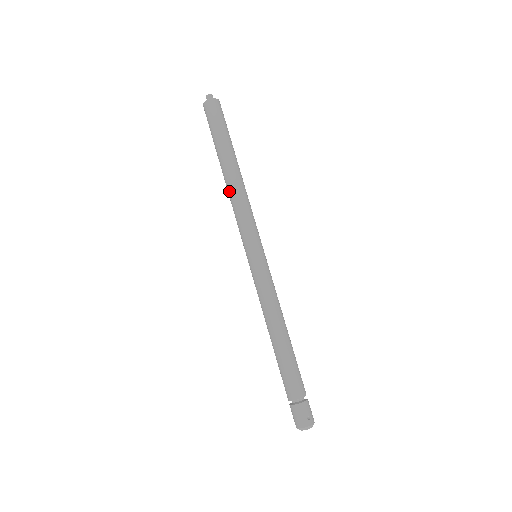
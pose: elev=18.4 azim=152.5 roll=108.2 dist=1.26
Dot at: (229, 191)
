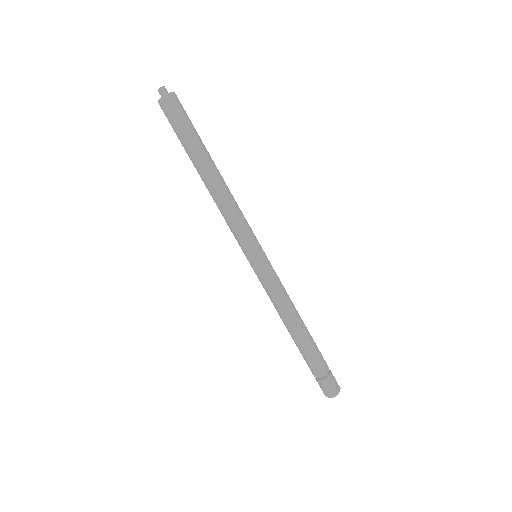
Dot at: (215, 196)
